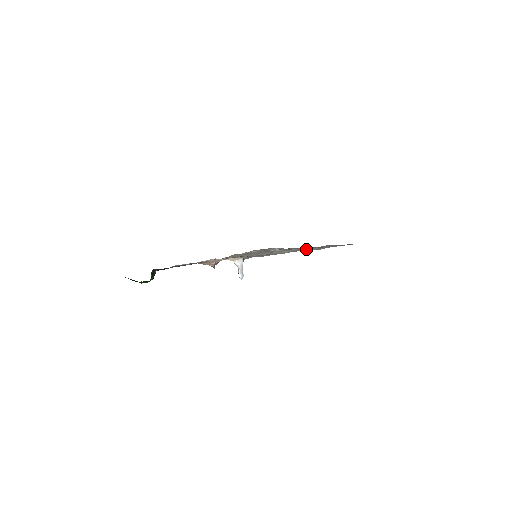
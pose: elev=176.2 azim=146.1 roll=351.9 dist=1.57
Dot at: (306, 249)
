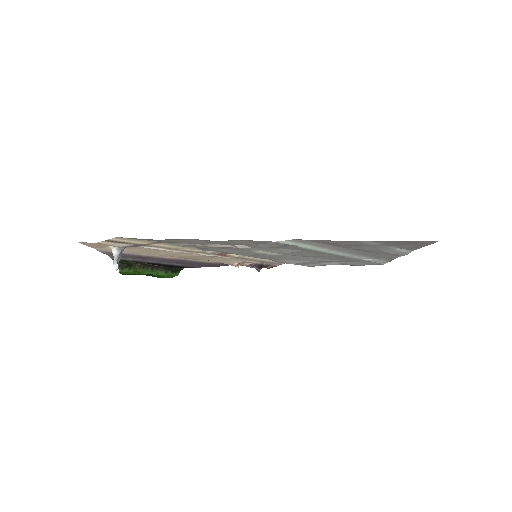
Dot at: (299, 247)
